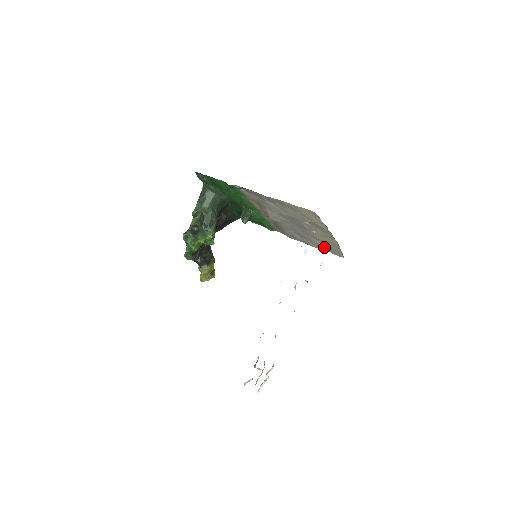
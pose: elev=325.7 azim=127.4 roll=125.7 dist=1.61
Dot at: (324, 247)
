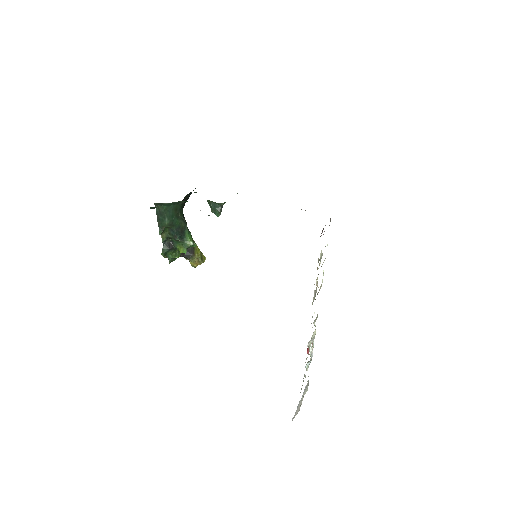
Dot at: occluded
